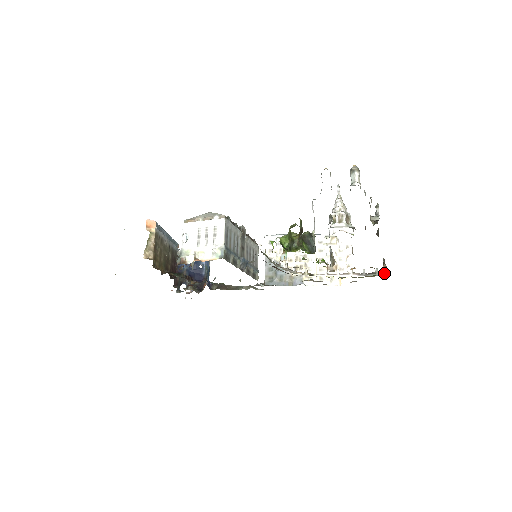
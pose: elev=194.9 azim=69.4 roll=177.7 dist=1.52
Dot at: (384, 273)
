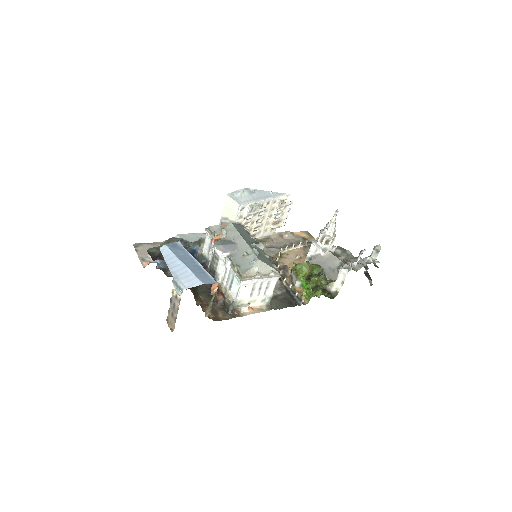
Dot at: occluded
